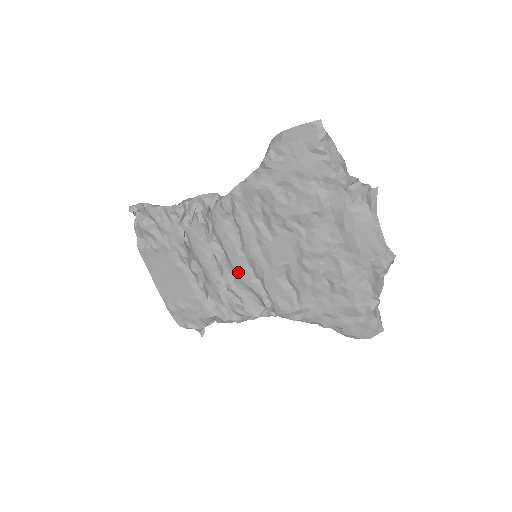
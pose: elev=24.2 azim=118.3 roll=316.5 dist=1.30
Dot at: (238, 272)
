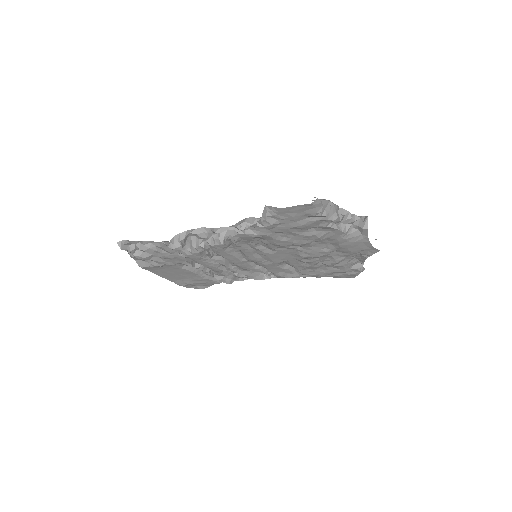
Dot at: (242, 267)
